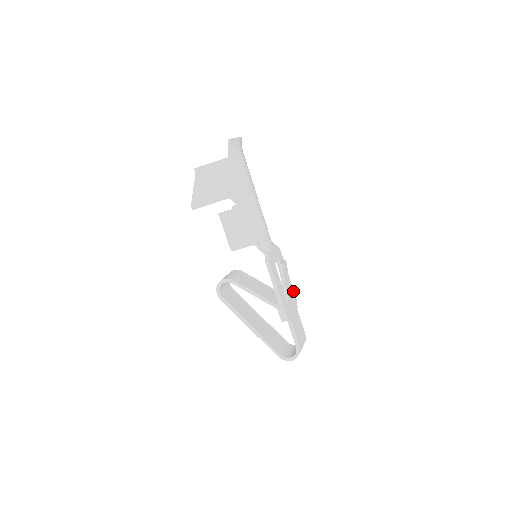
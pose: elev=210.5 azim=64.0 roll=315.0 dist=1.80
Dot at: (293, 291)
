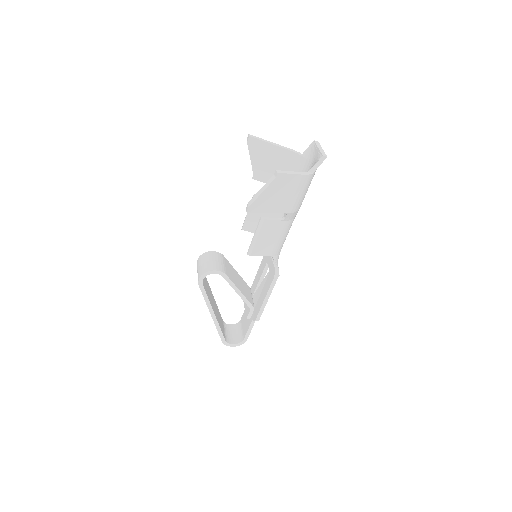
Dot at: occluded
